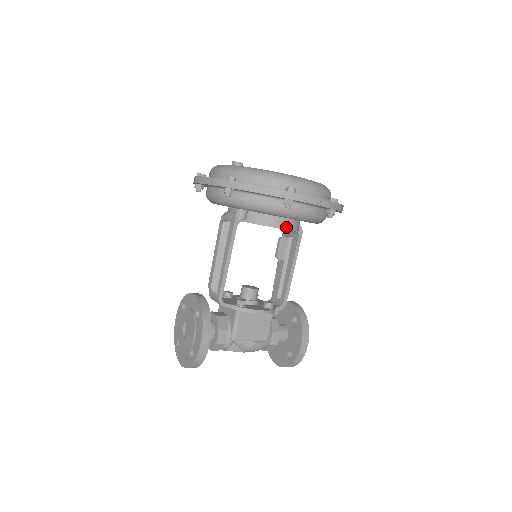
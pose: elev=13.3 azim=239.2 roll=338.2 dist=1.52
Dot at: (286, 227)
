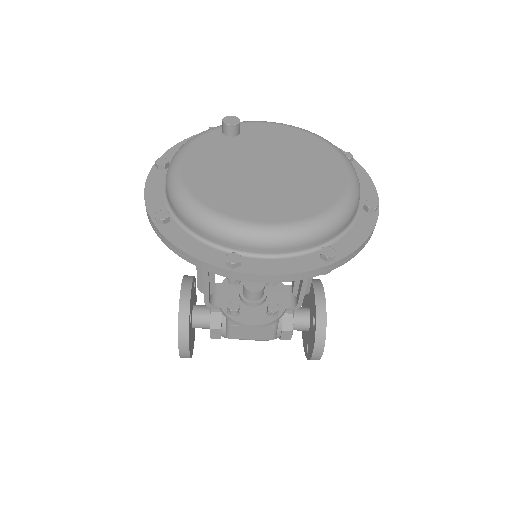
Dot at: occluded
